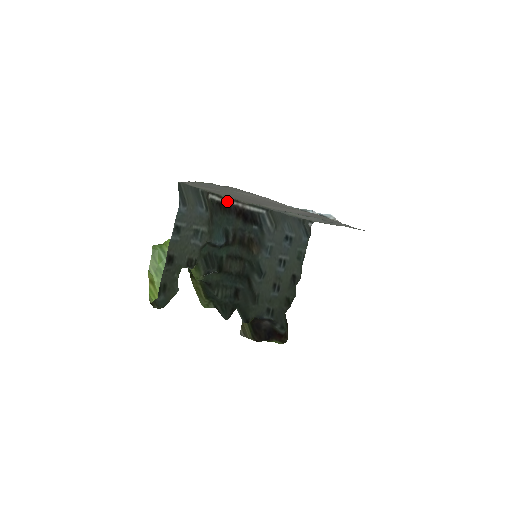
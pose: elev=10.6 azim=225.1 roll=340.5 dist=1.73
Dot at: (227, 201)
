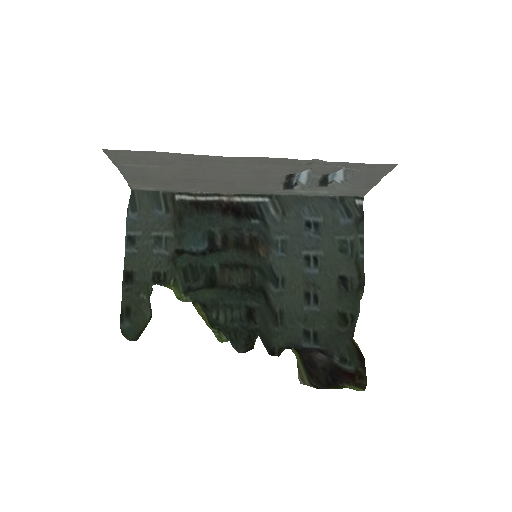
Dot at: (203, 198)
